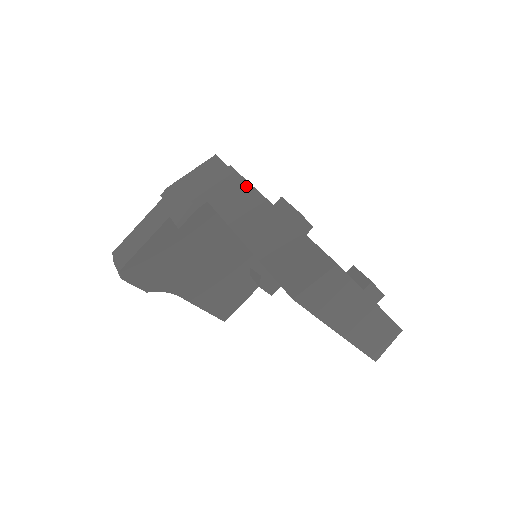
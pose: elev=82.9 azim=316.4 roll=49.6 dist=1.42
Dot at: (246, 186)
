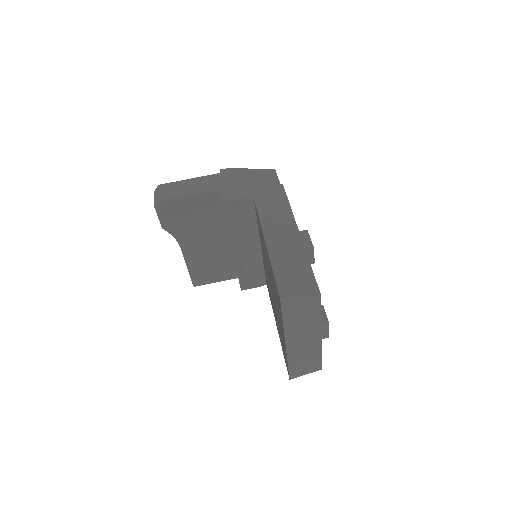
Dot at: (287, 206)
